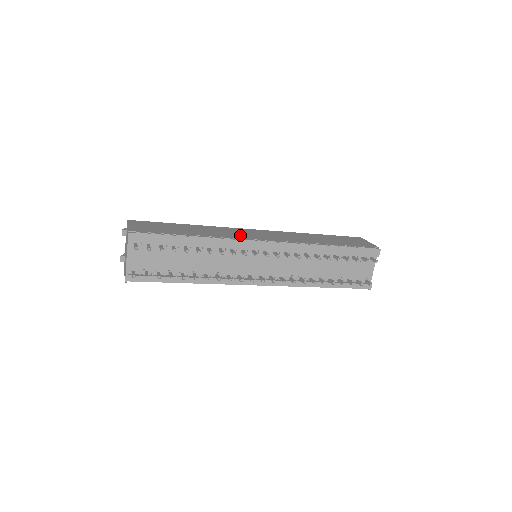
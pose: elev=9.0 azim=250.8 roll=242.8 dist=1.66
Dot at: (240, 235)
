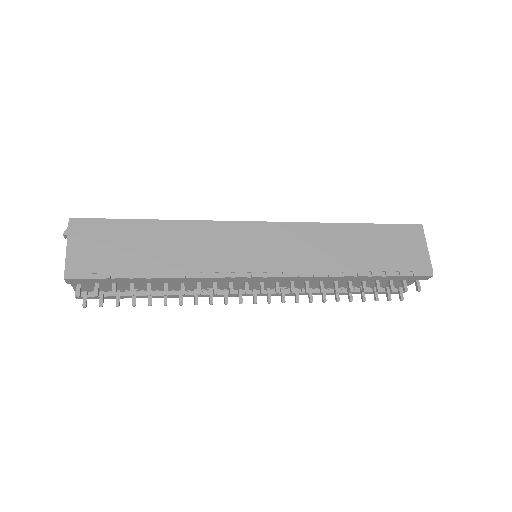
Dot at: (230, 258)
